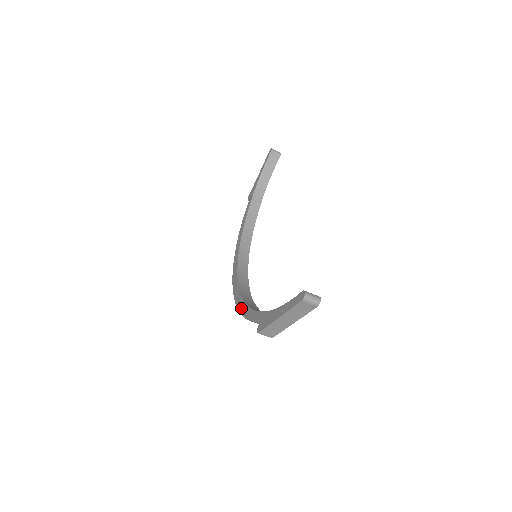
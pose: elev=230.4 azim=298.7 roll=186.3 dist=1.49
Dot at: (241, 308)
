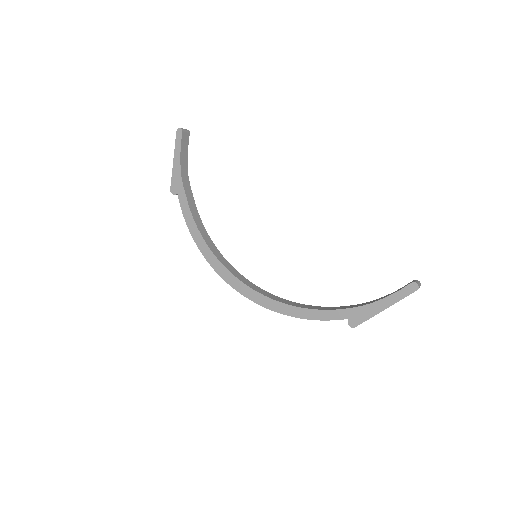
Dot at: (290, 312)
